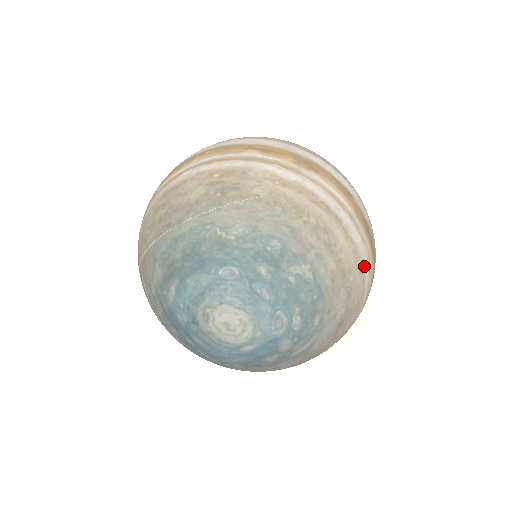
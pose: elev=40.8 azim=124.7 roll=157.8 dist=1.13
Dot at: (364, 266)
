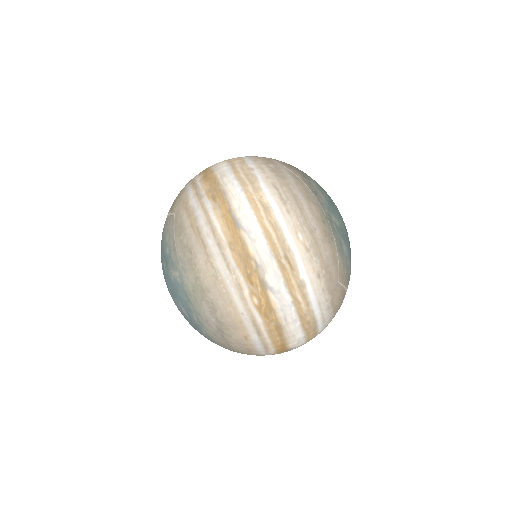
Dot at: (229, 292)
